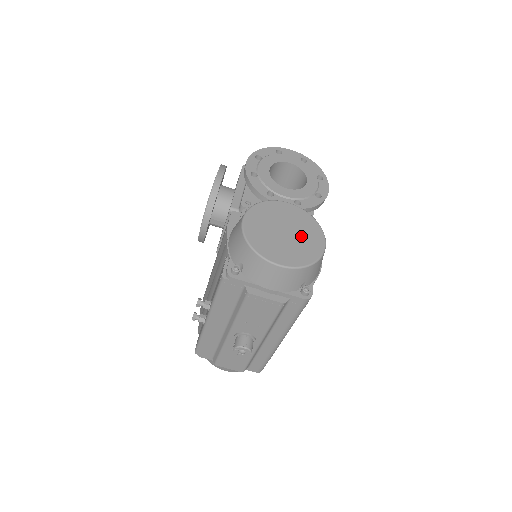
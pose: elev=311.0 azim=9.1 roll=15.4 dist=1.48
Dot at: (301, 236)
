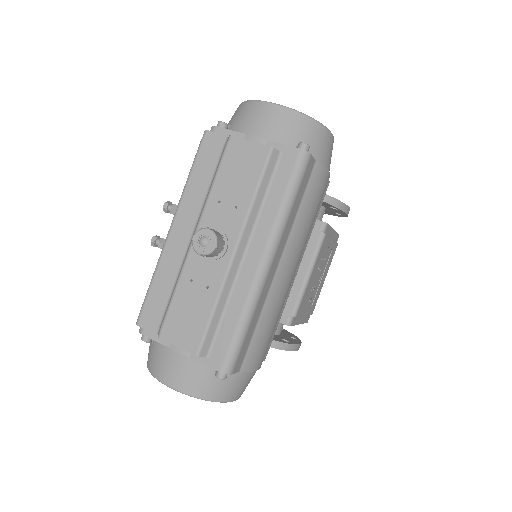
Dot at: occluded
